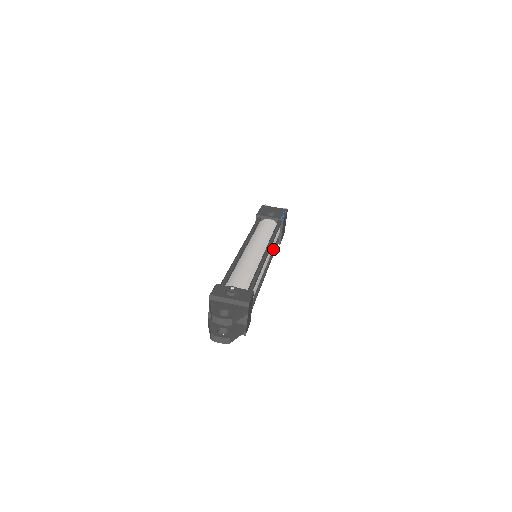
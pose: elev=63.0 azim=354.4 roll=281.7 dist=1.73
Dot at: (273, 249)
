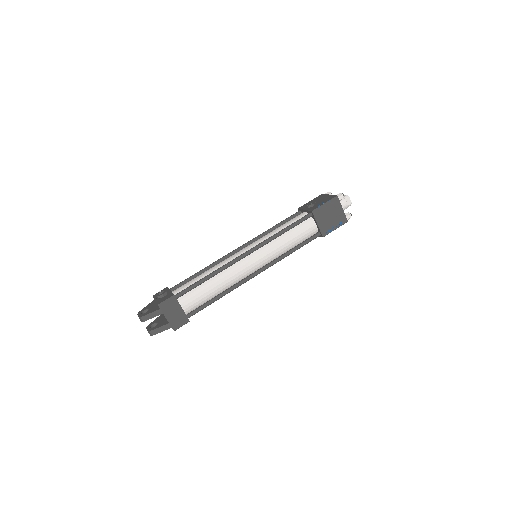
Dot at: (297, 245)
